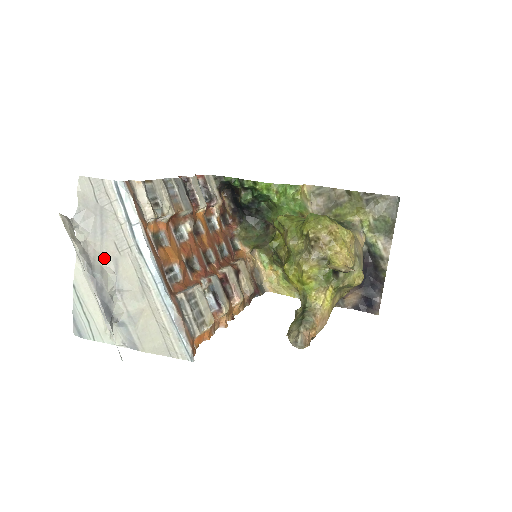
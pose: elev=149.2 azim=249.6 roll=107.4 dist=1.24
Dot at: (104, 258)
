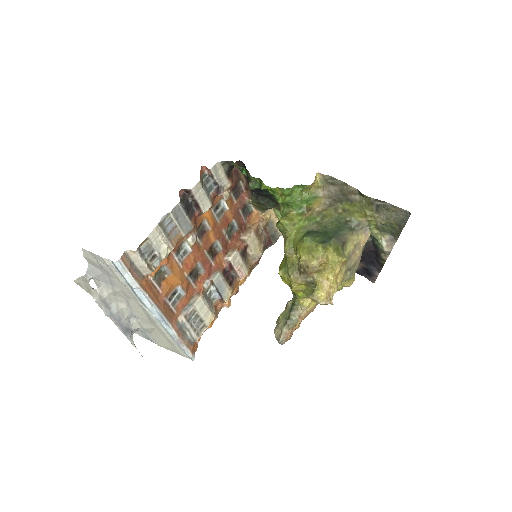
Dot at: (117, 298)
